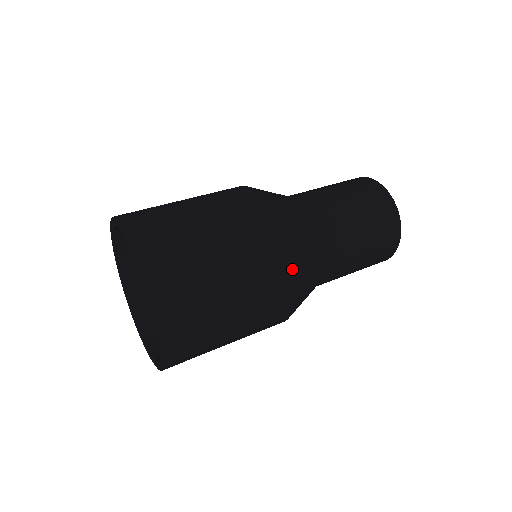
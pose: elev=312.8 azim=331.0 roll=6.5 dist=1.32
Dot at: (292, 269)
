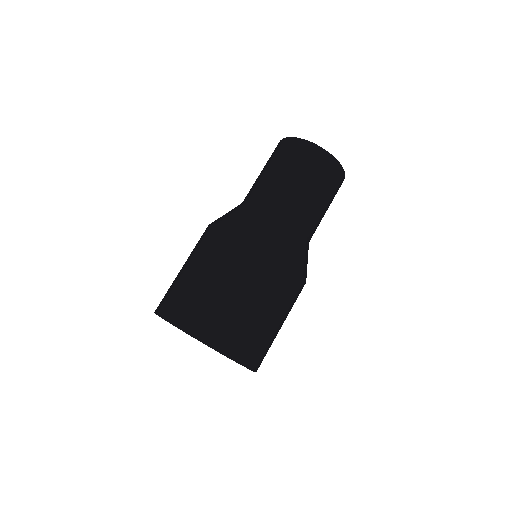
Dot at: (295, 270)
